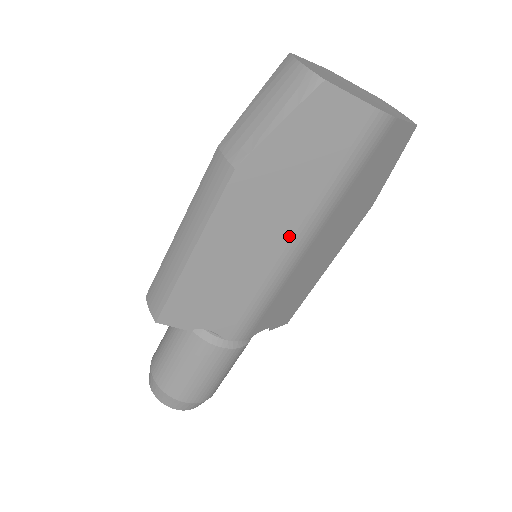
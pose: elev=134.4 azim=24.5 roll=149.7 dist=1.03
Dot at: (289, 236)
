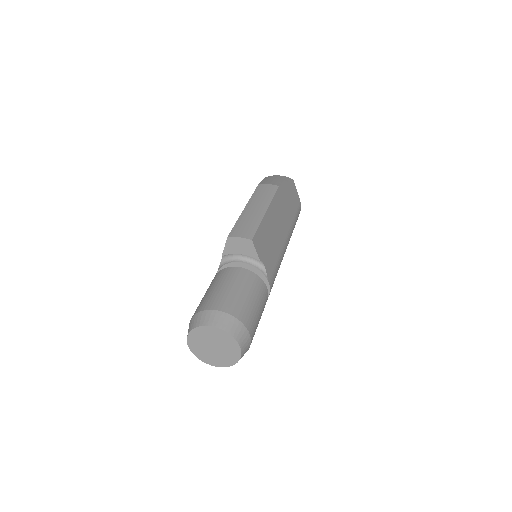
Dot at: (286, 233)
